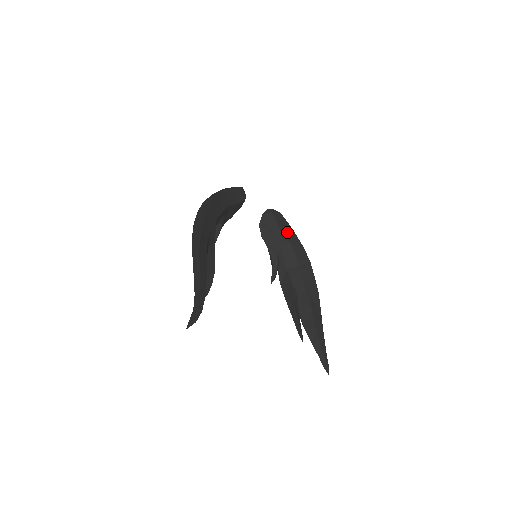
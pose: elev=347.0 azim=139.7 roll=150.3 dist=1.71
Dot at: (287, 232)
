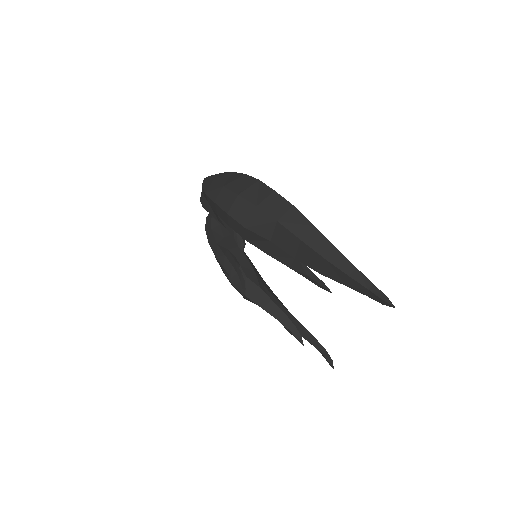
Dot at: occluded
